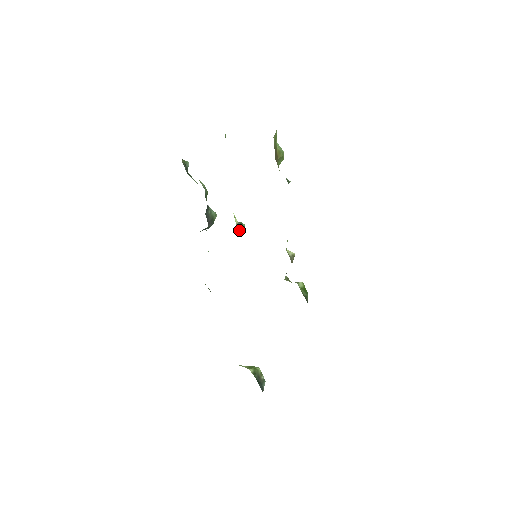
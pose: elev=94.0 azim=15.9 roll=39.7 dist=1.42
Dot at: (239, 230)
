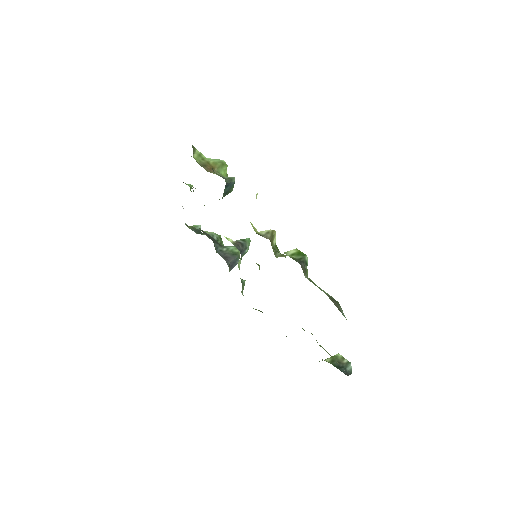
Dot at: (238, 246)
